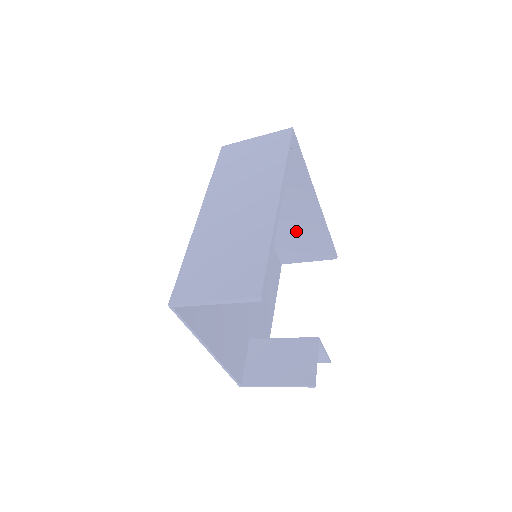
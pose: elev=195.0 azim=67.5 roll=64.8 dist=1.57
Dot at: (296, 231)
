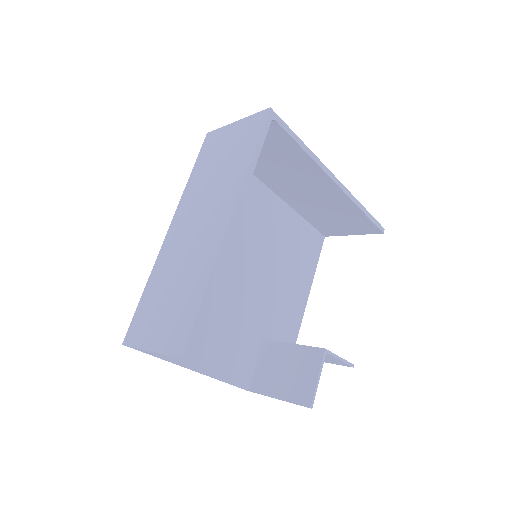
Dot at: (324, 208)
